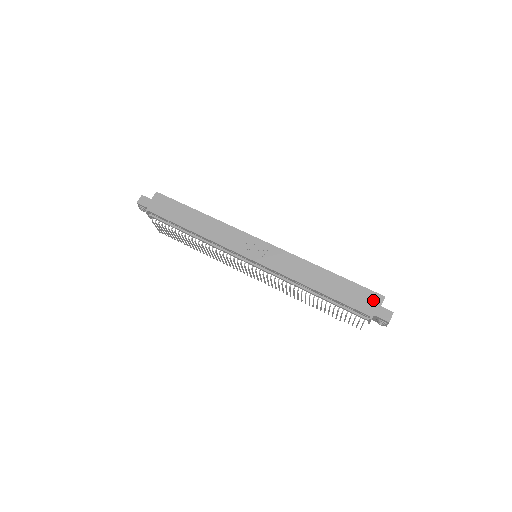
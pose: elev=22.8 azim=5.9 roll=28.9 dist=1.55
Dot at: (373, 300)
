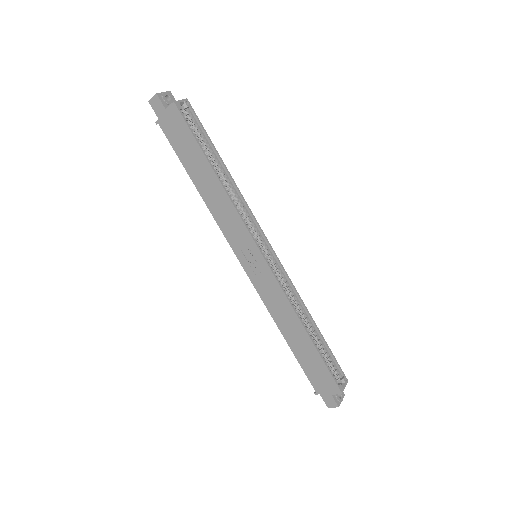
Dot at: (329, 386)
